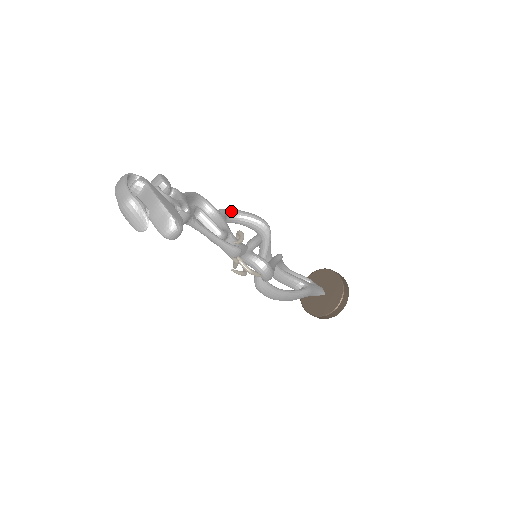
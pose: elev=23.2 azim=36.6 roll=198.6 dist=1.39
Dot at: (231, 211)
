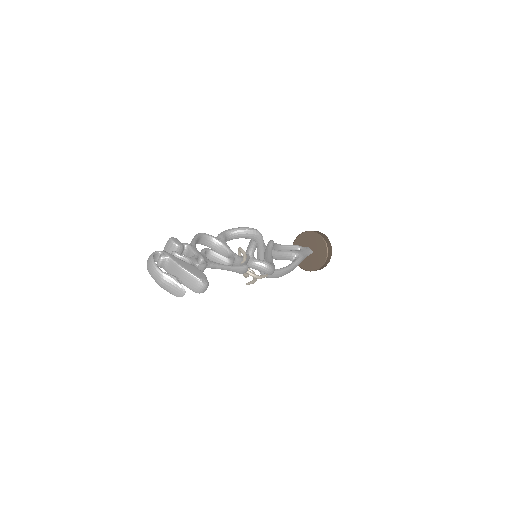
Dot at: (227, 232)
